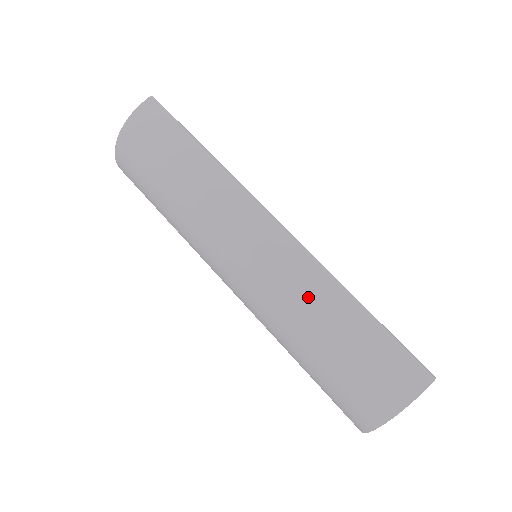
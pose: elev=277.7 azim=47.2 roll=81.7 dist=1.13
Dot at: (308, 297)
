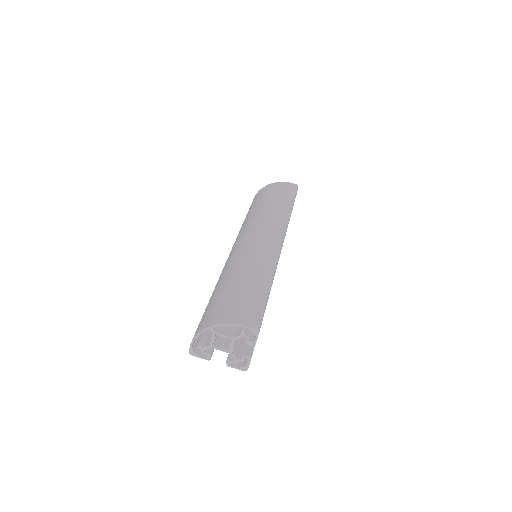
Dot at: (255, 263)
